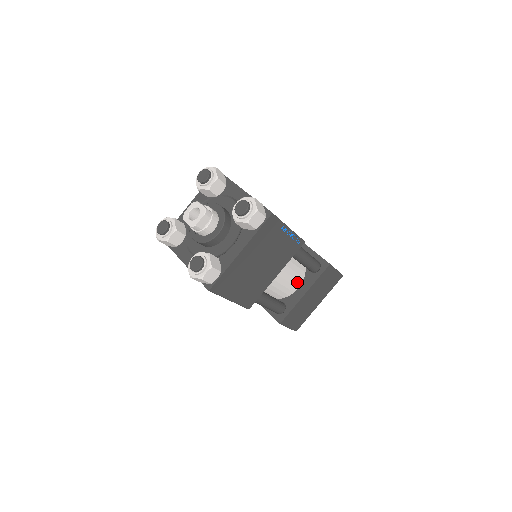
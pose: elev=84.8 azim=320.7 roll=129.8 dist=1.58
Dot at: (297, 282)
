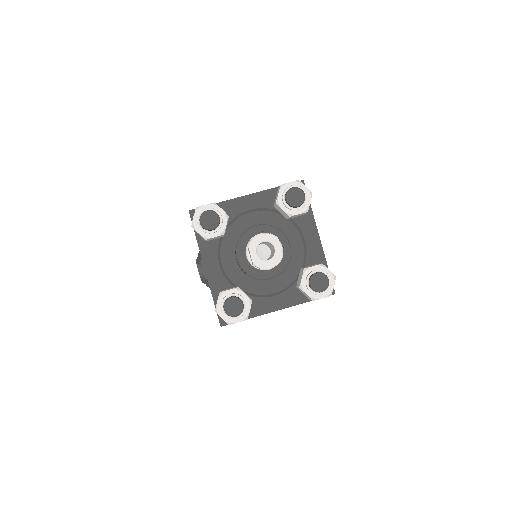
Dot at: occluded
